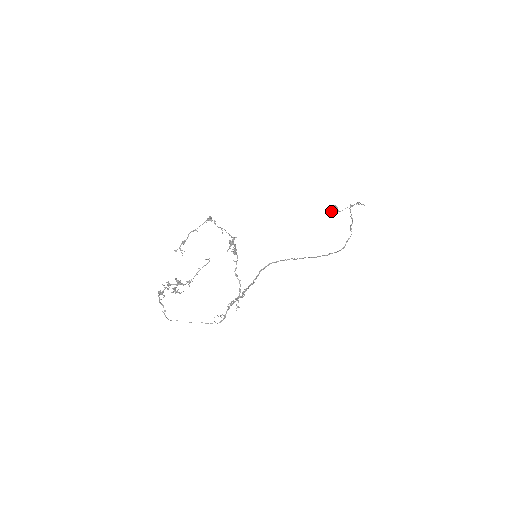
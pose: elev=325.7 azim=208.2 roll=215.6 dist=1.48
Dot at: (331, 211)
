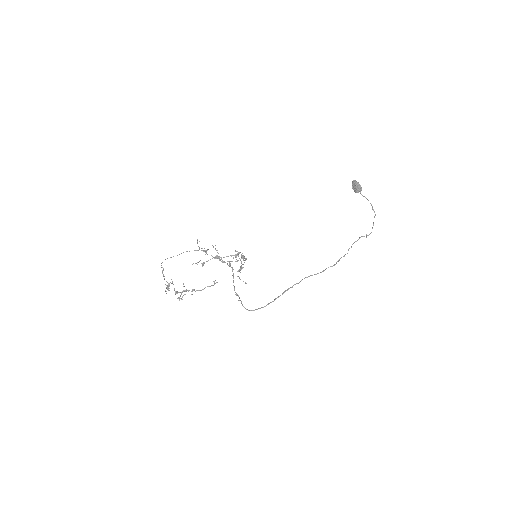
Dot at: (354, 189)
